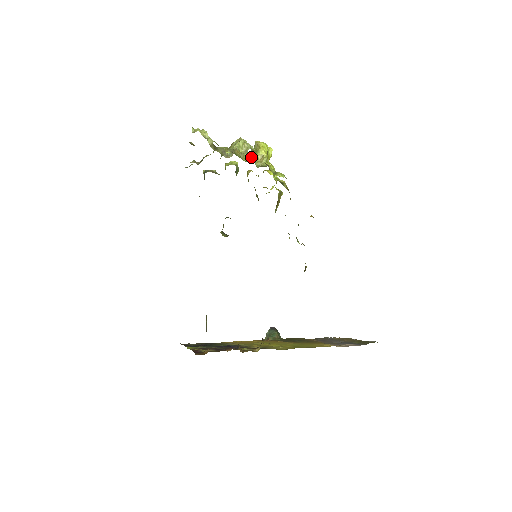
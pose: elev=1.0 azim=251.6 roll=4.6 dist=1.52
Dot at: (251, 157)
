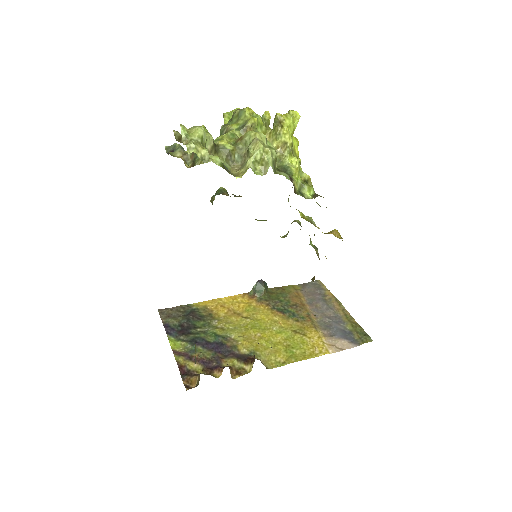
Dot at: occluded
